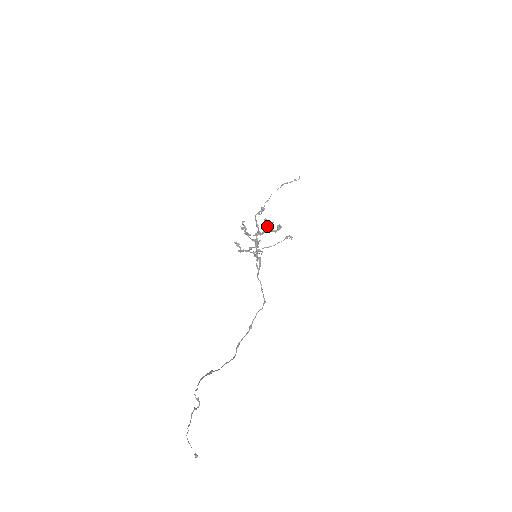
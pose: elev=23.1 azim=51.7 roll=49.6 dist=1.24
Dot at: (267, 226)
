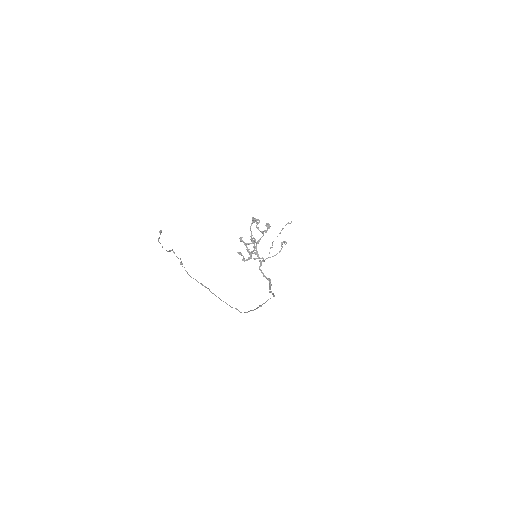
Dot at: occluded
